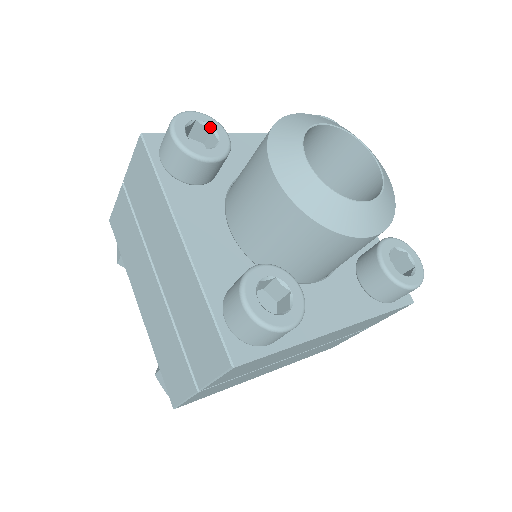
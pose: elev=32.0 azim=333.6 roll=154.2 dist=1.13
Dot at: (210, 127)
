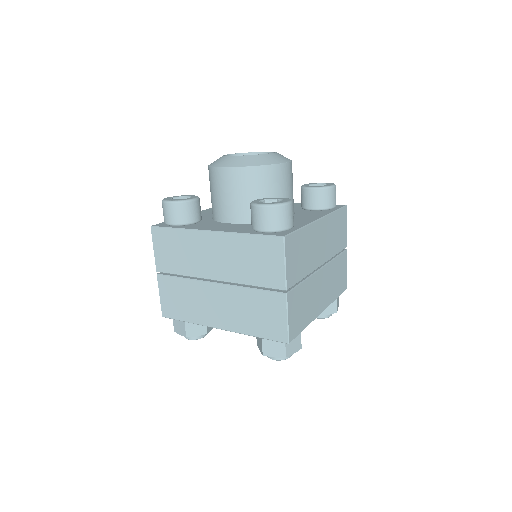
Dot at: occluded
